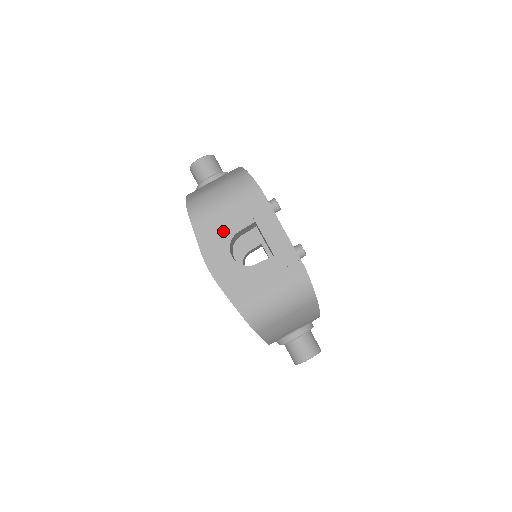
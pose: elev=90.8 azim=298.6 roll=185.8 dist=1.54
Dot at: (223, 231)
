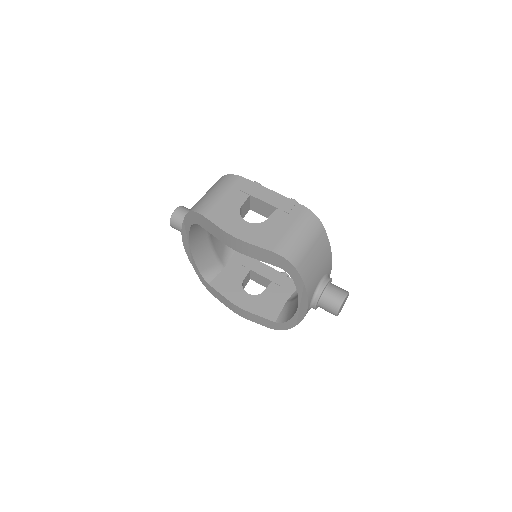
Dot at: (230, 210)
